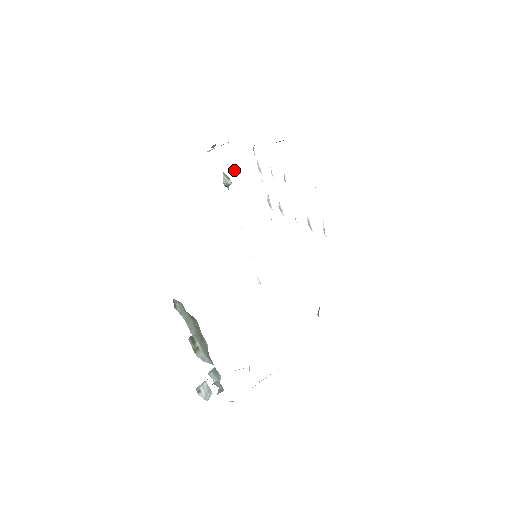
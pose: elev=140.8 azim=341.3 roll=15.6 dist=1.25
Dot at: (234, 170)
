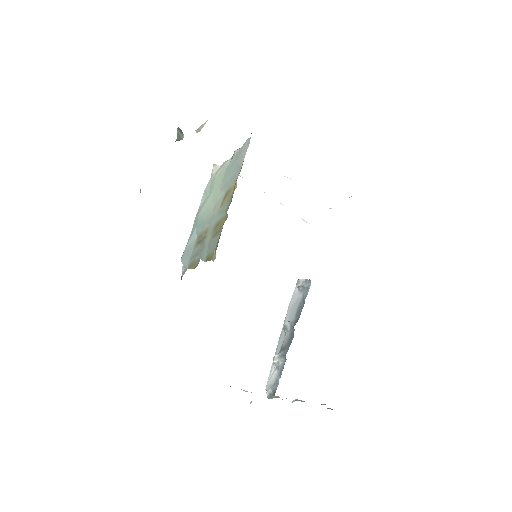
Dot at: (239, 164)
